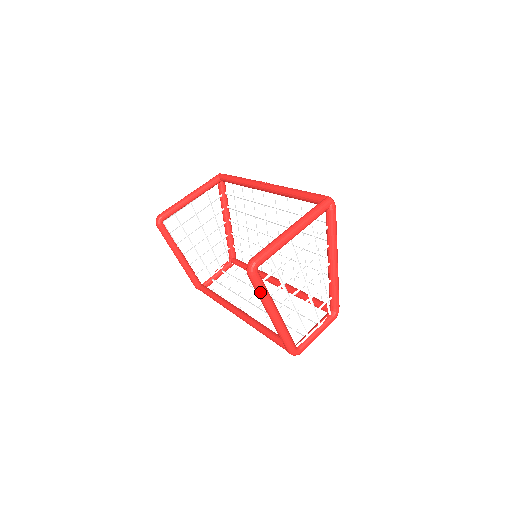
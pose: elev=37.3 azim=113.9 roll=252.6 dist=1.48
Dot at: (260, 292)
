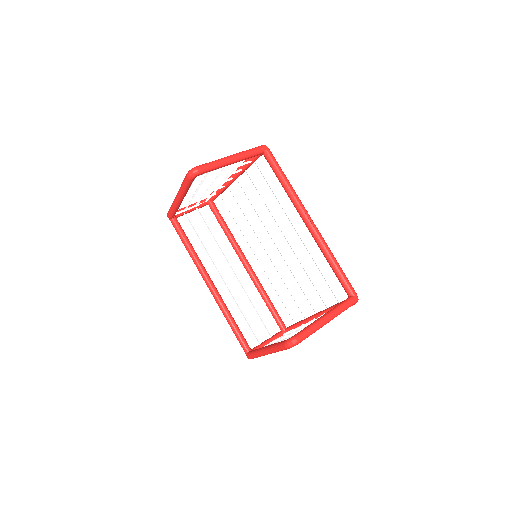
Dot at: occluded
